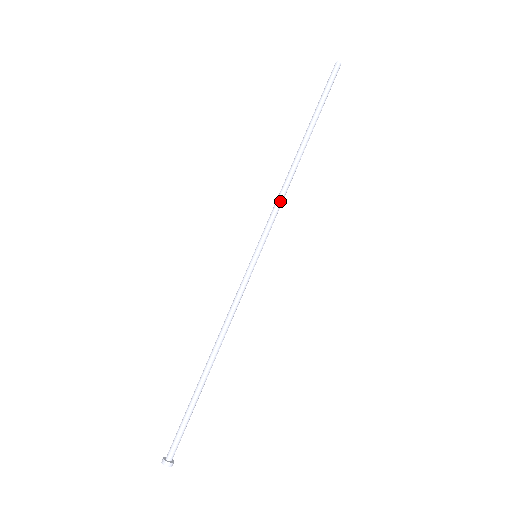
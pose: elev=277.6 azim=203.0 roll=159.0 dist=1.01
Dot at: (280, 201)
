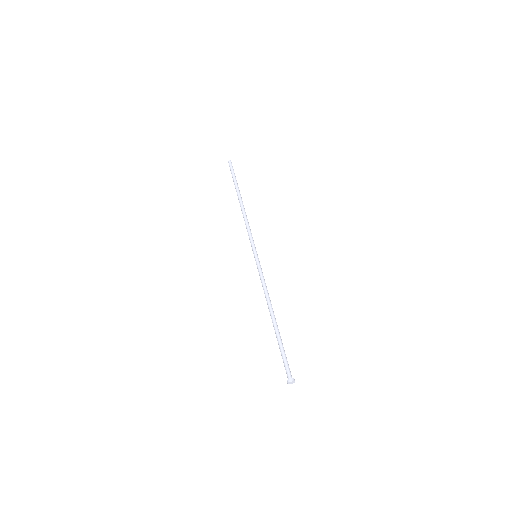
Dot at: (249, 226)
